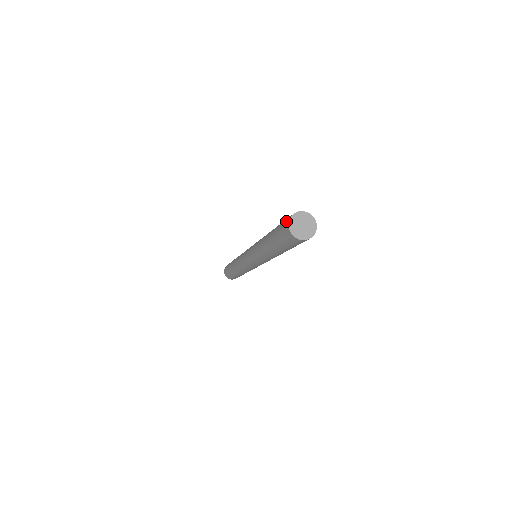
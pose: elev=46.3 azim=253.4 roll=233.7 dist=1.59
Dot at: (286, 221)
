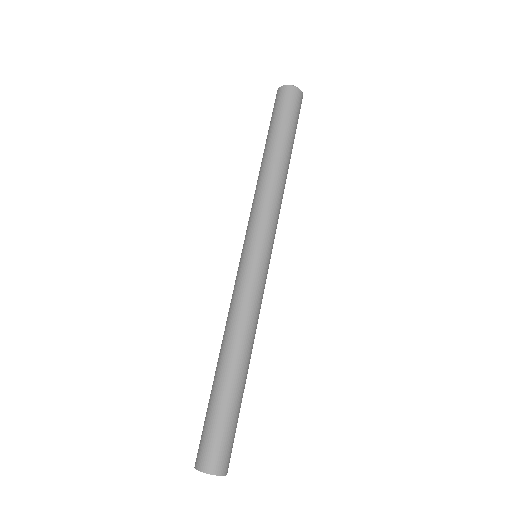
Dot at: (197, 454)
